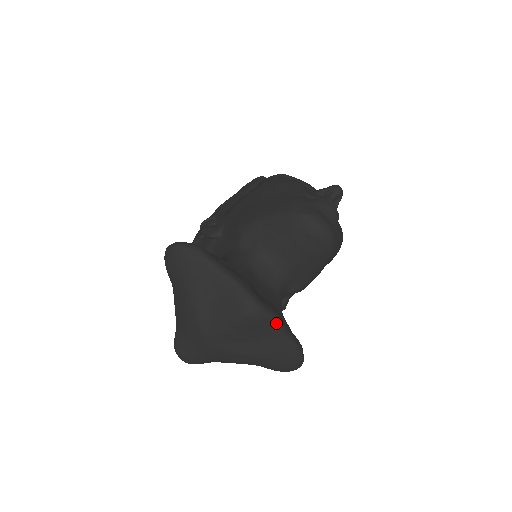
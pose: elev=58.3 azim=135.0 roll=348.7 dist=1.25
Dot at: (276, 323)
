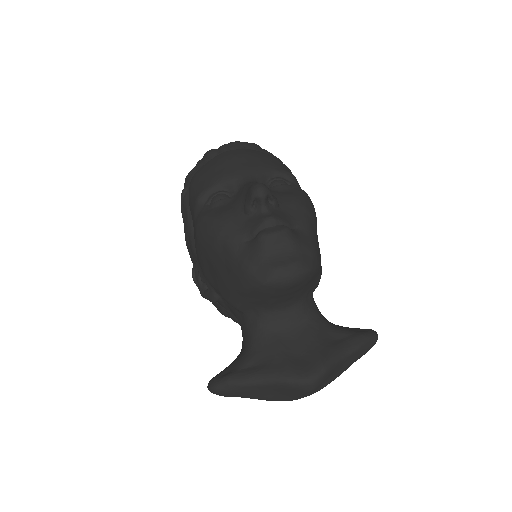
Dot at: (334, 364)
